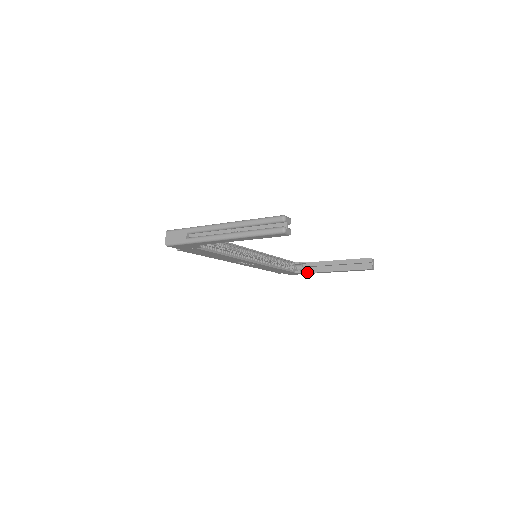
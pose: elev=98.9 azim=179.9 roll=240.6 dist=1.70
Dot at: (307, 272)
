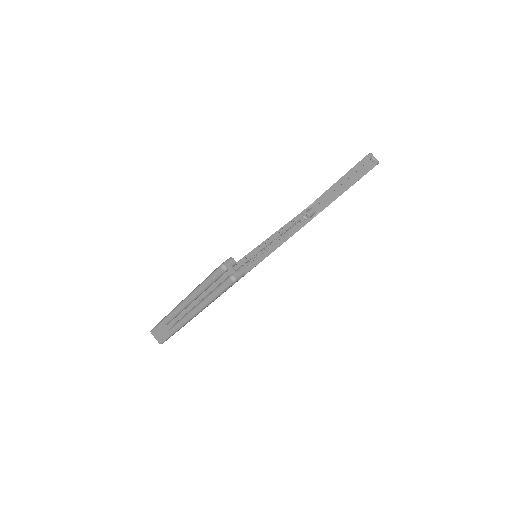
Dot at: (320, 211)
